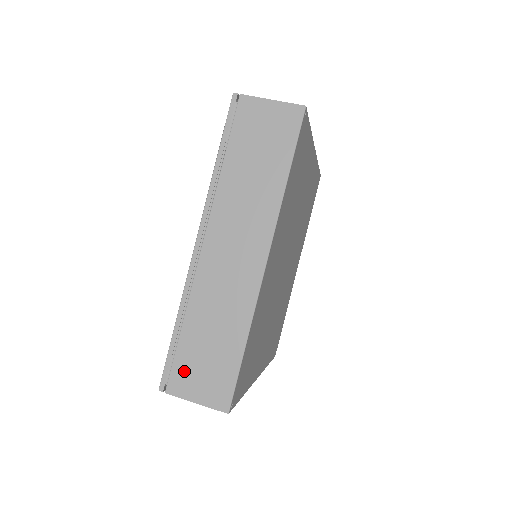
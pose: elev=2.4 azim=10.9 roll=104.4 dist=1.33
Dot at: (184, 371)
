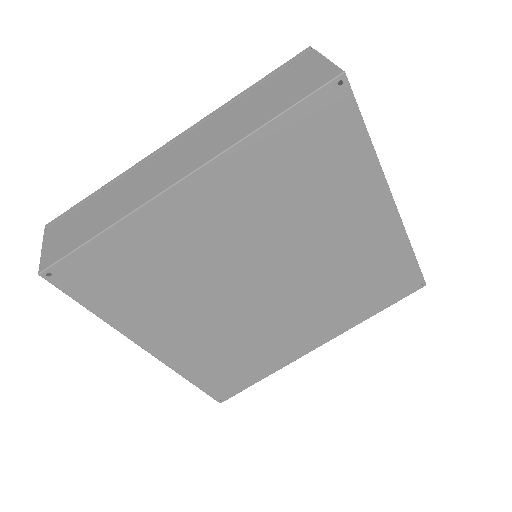
Dot at: (65, 223)
